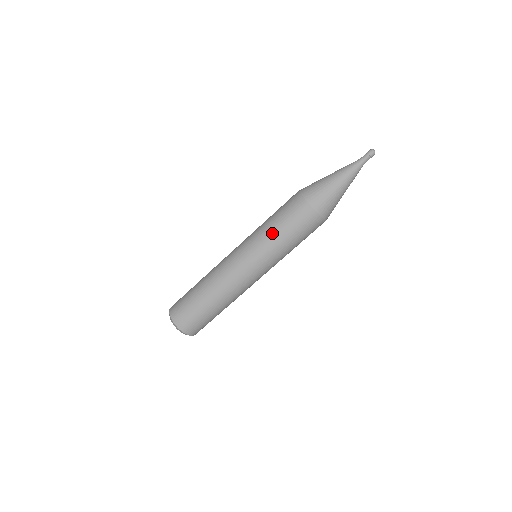
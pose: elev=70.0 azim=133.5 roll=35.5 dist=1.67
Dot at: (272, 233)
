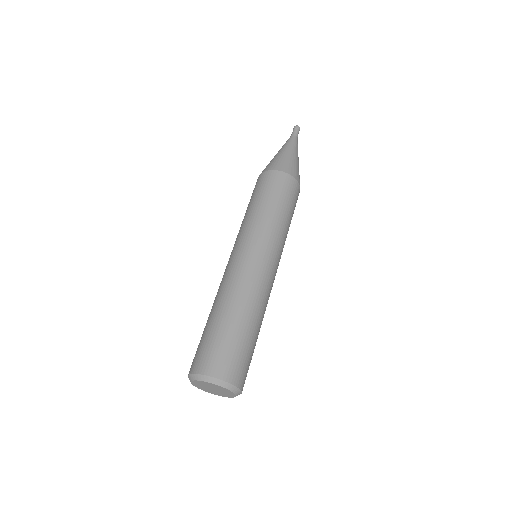
Dot at: (265, 211)
